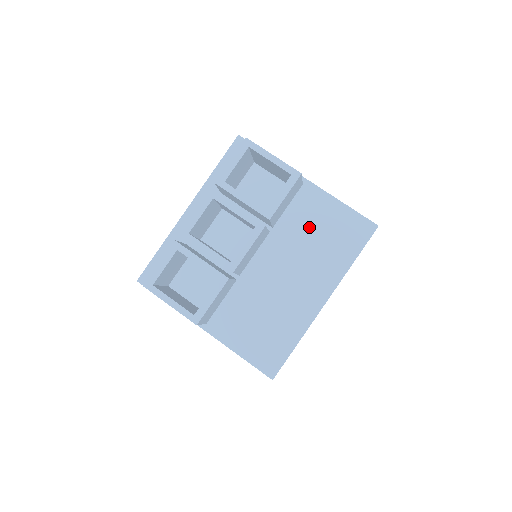
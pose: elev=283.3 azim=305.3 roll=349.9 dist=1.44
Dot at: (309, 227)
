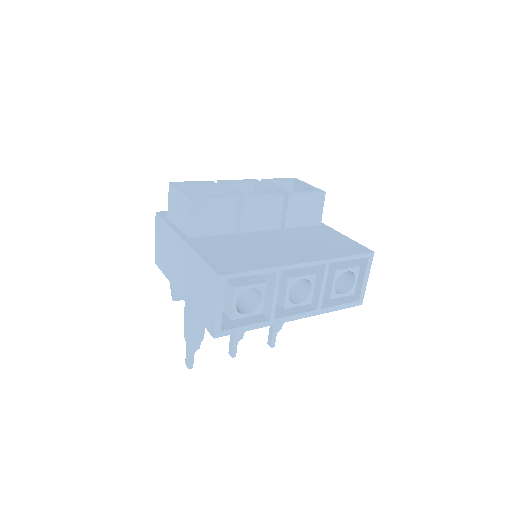
Dot at: (314, 236)
